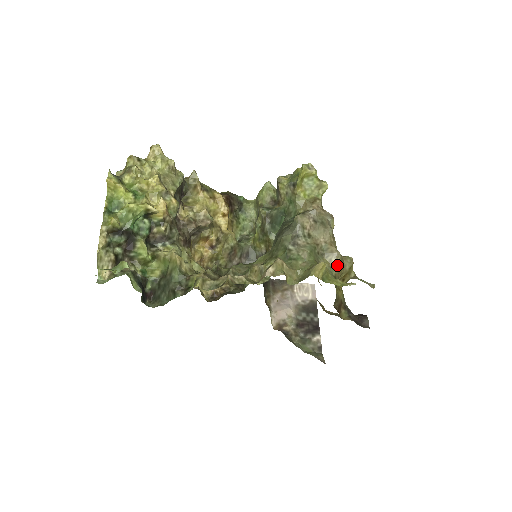
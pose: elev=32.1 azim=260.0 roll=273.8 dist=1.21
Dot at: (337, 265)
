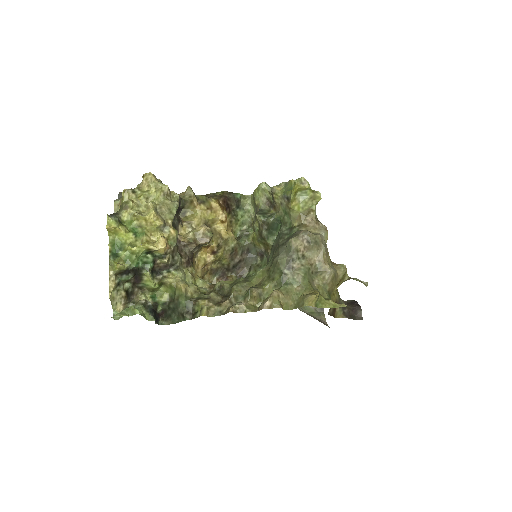
Dot at: (330, 280)
